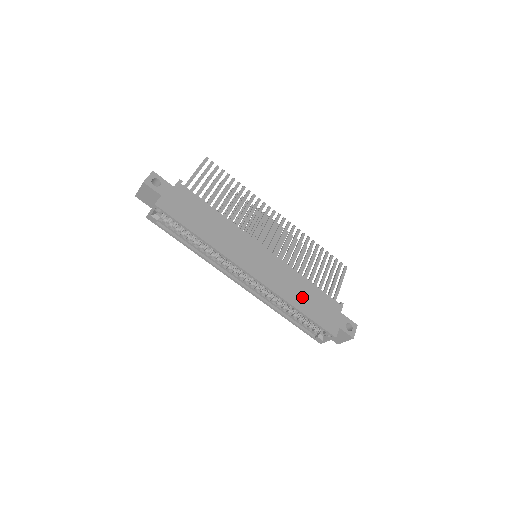
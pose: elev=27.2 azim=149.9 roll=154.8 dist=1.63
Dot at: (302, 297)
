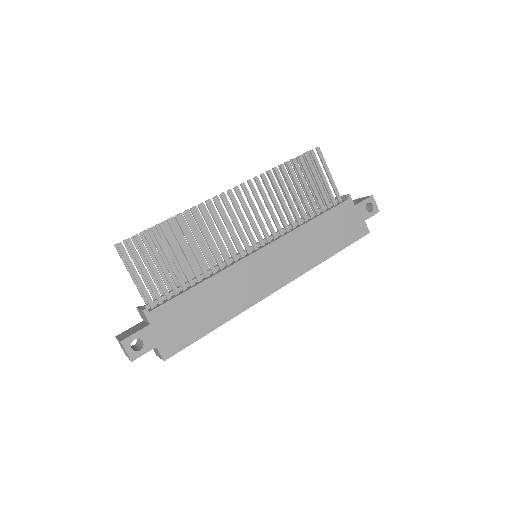
Dot at: (323, 242)
